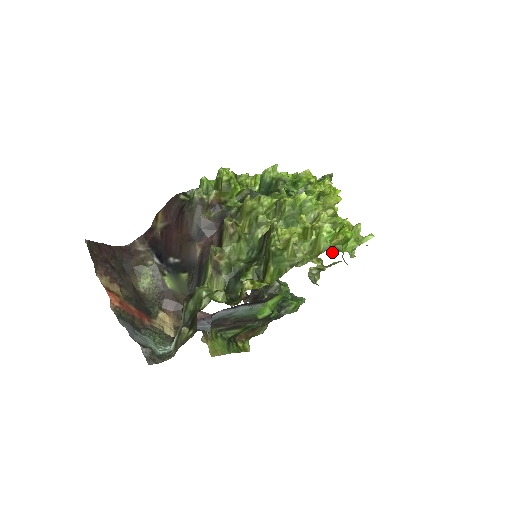
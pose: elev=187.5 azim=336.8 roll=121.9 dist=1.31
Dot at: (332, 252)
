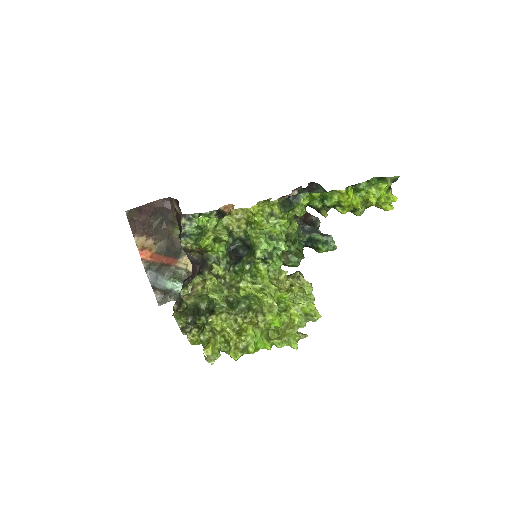
Dot at: occluded
